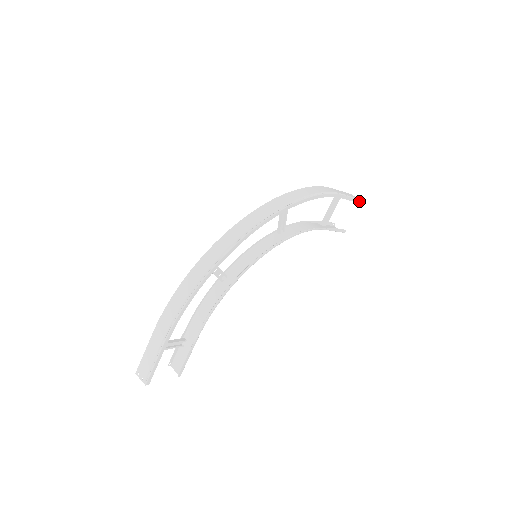
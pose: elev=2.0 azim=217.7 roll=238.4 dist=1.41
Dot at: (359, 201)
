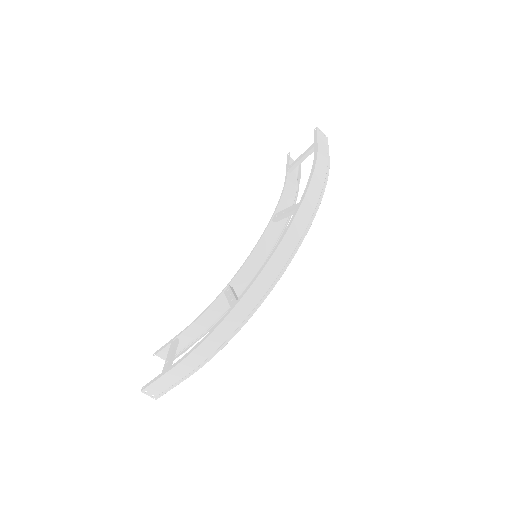
Dot at: (326, 141)
